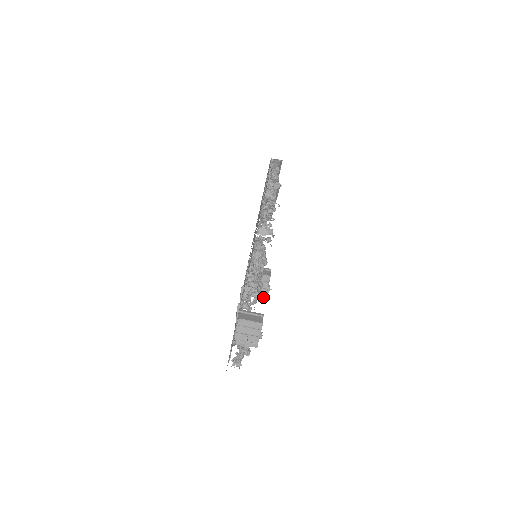
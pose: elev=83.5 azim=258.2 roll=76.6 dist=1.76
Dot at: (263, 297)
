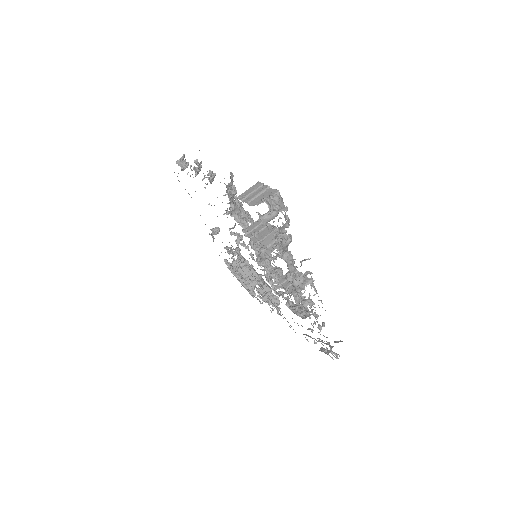
Dot at: (274, 229)
